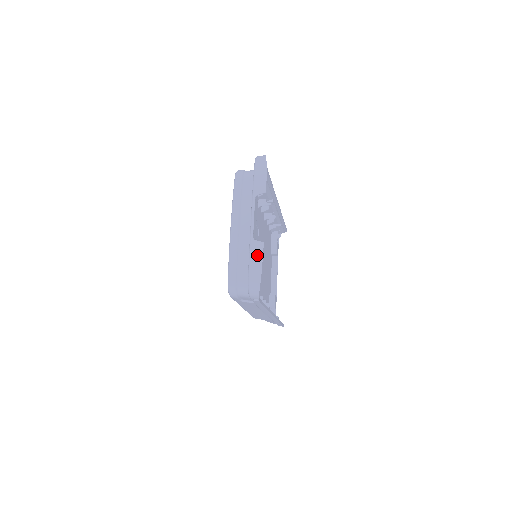
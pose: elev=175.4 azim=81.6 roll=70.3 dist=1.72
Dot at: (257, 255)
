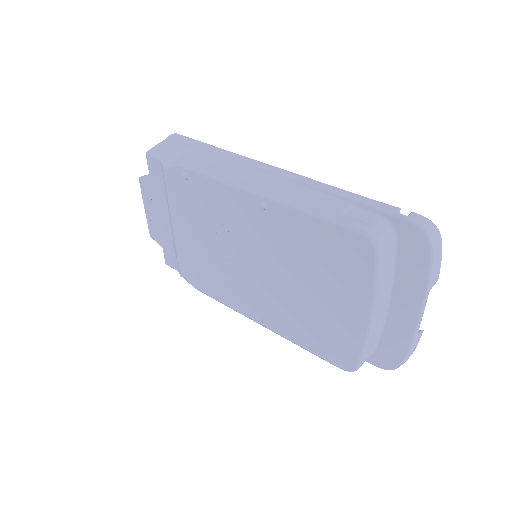
Dot at: (416, 345)
